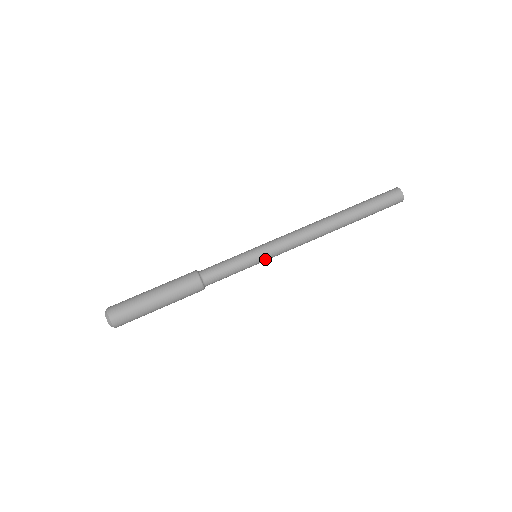
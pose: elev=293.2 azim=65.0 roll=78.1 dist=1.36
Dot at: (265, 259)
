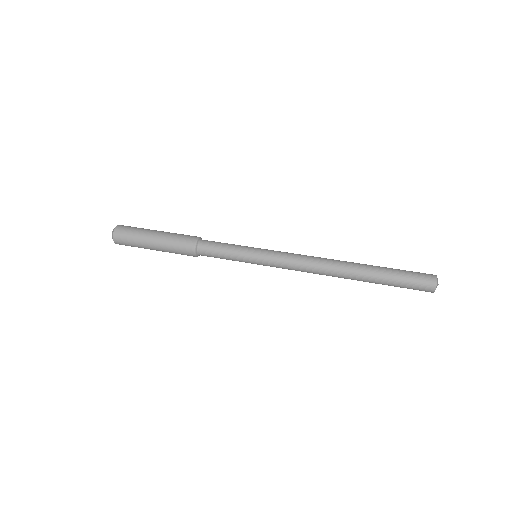
Dot at: (261, 256)
